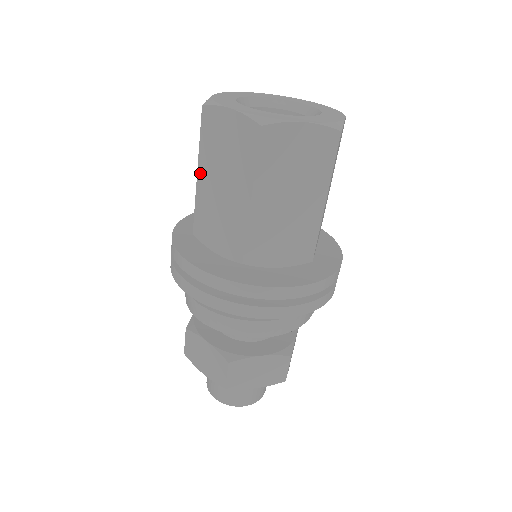
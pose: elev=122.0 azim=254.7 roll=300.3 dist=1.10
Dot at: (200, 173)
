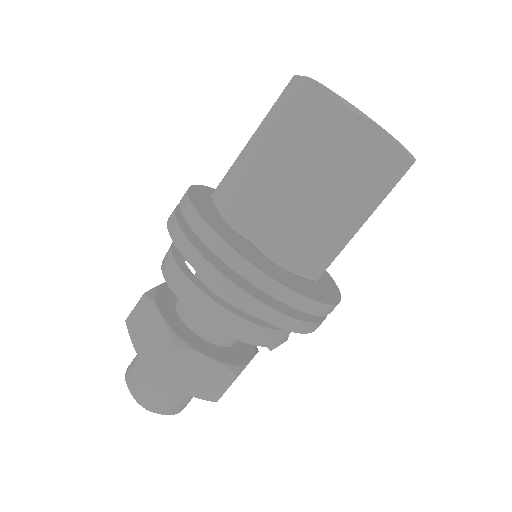
Dot at: (255, 138)
